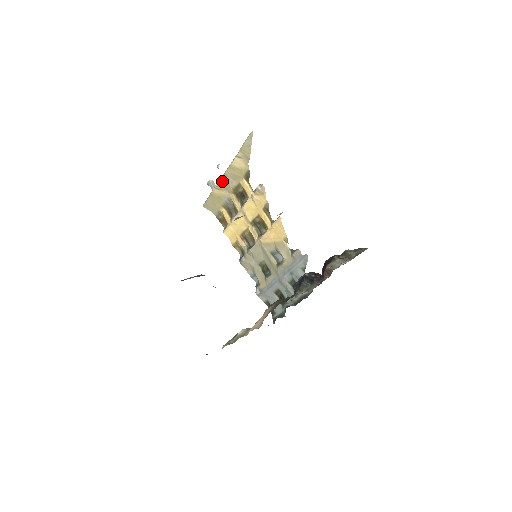
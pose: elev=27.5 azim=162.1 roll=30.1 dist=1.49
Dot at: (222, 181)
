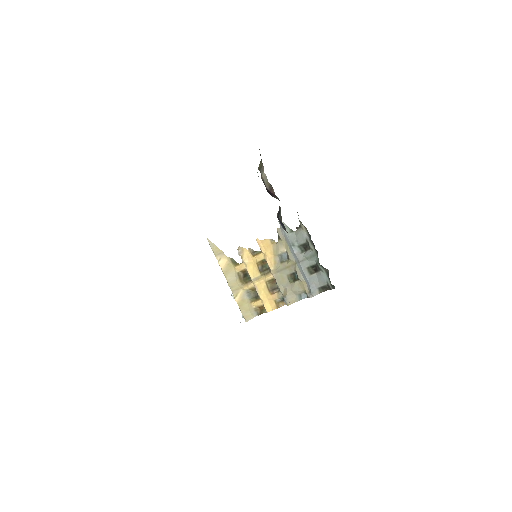
Dot at: (231, 288)
